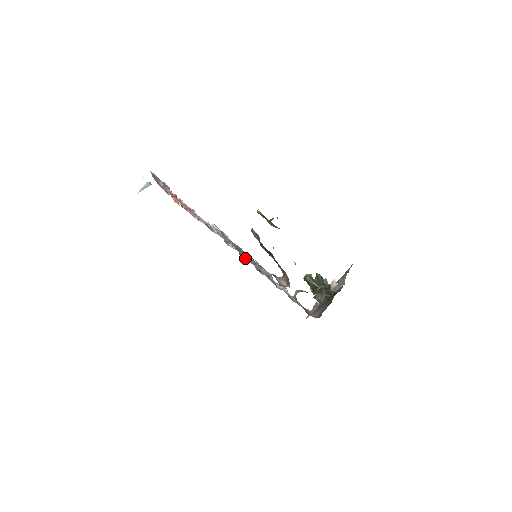
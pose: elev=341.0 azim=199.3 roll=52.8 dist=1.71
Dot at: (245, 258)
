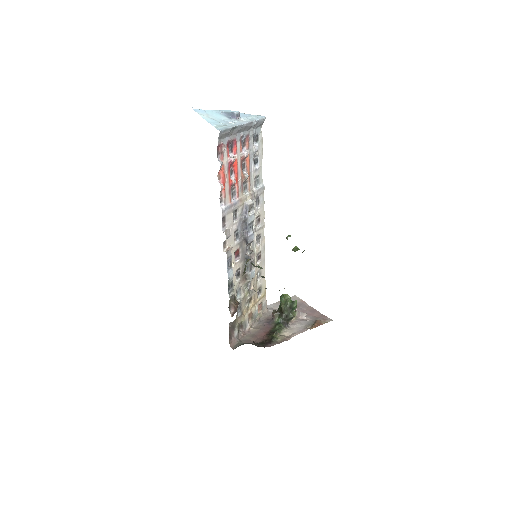
Dot at: (239, 256)
